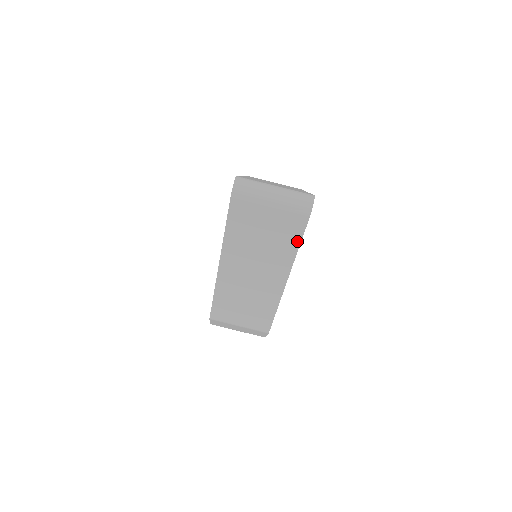
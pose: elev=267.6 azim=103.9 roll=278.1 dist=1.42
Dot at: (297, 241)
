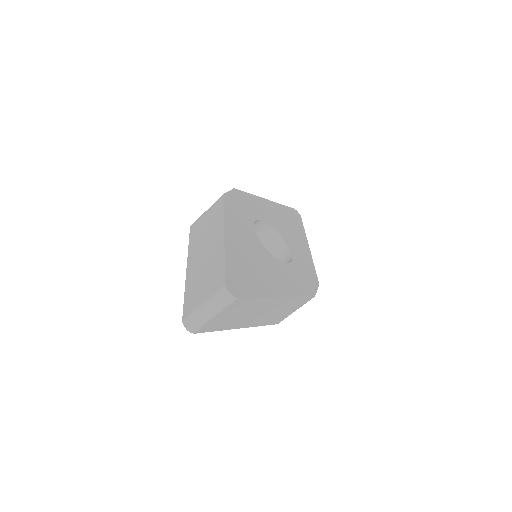
Dot at: (253, 300)
